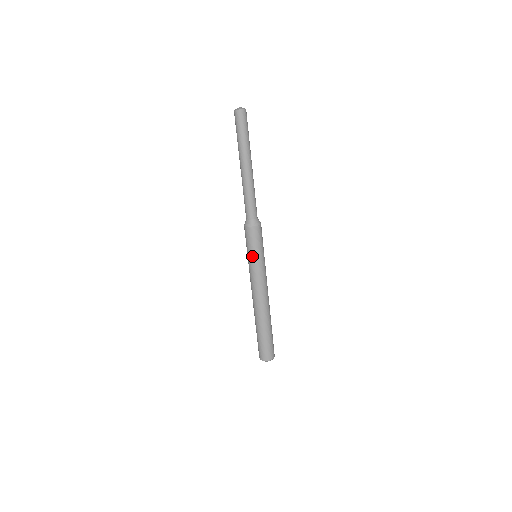
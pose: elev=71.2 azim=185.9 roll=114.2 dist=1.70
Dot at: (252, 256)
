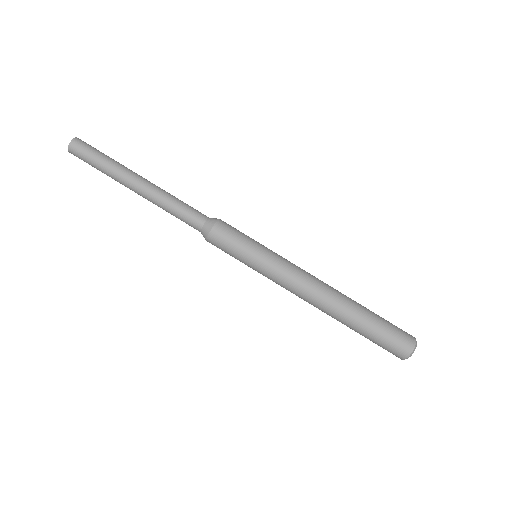
Dot at: occluded
